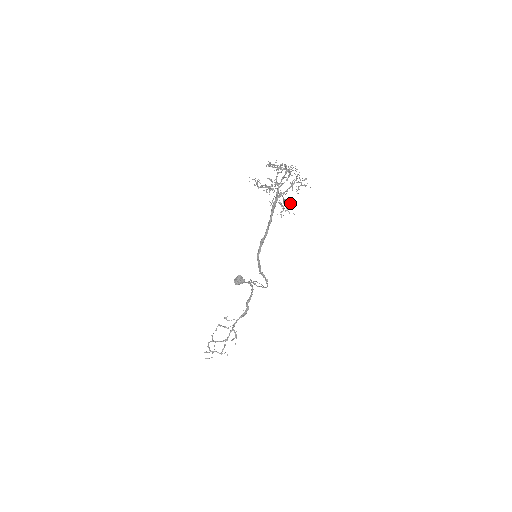
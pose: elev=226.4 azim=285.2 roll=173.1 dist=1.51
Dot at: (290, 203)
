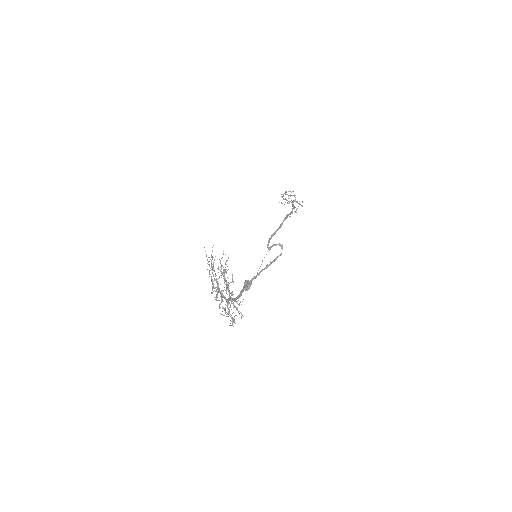
Dot at: (239, 304)
